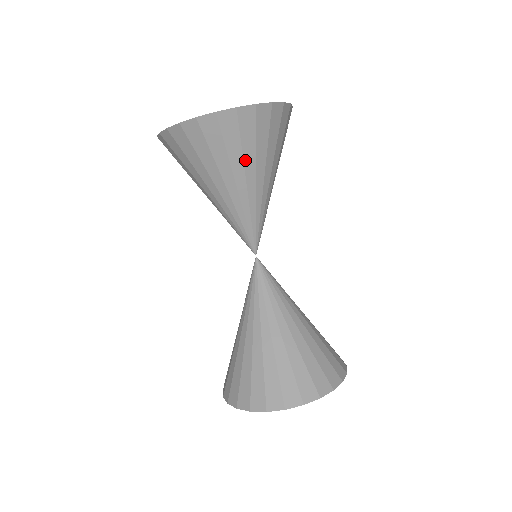
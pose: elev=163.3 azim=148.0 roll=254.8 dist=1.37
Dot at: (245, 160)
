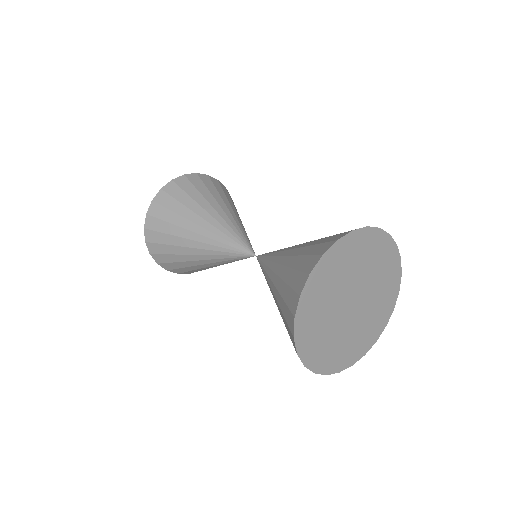
Dot at: (197, 201)
